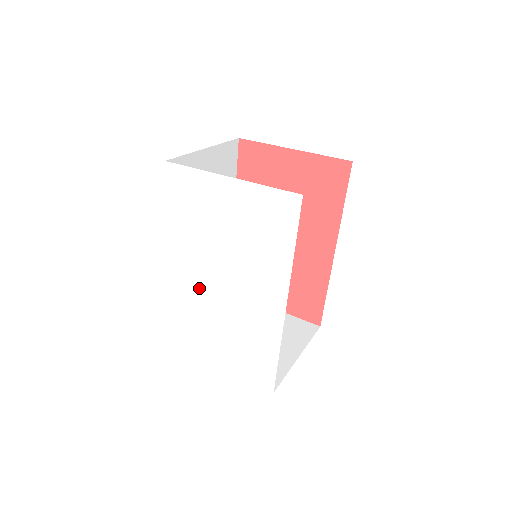
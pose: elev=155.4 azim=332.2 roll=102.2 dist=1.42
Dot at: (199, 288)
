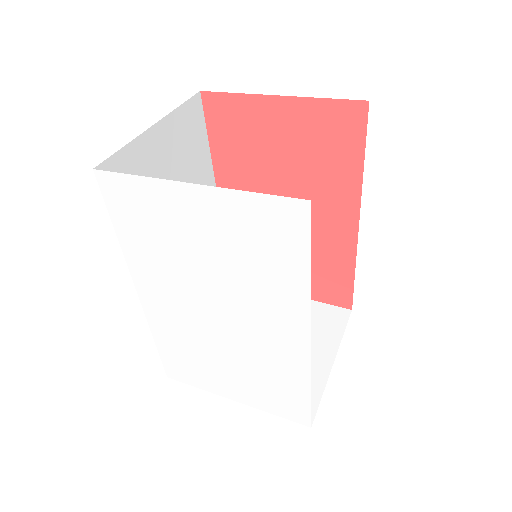
Dot at: (188, 322)
